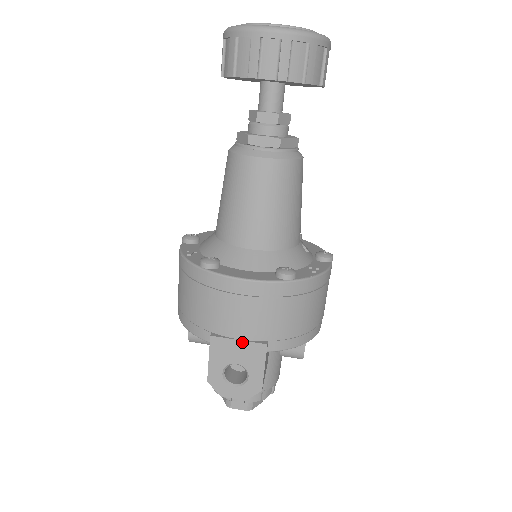
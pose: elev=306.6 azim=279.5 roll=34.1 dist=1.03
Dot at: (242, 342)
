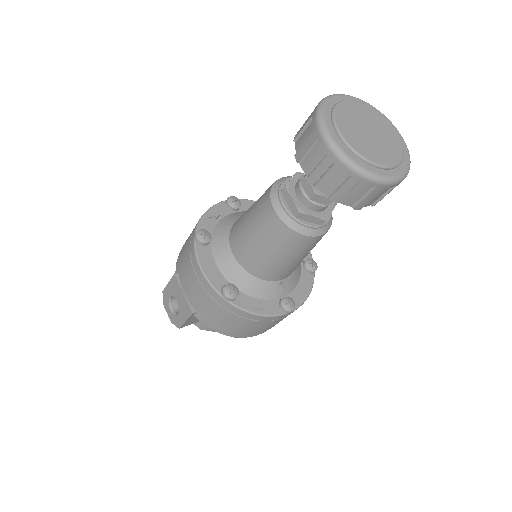
Dot at: (184, 296)
